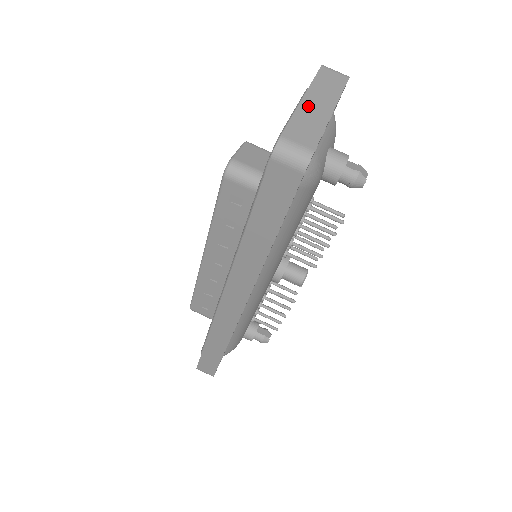
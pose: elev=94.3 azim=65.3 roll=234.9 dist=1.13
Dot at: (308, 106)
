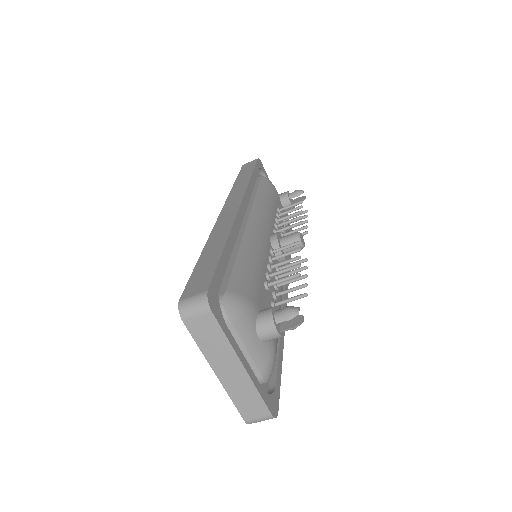
Dot at: (227, 380)
